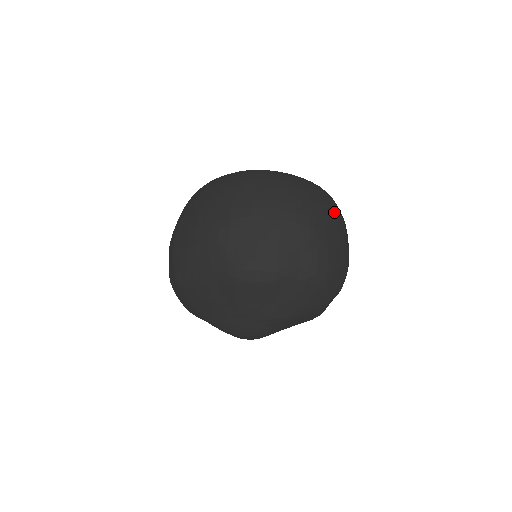
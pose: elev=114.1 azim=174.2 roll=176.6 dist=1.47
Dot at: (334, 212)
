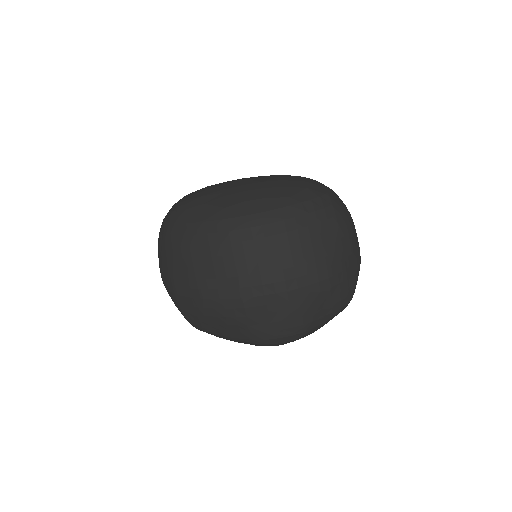
Dot at: (344, 232)
